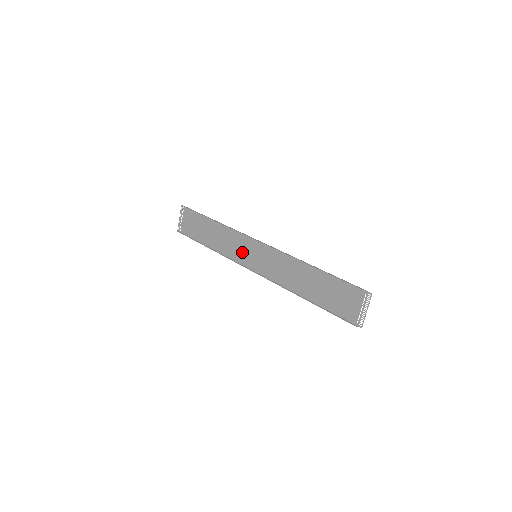
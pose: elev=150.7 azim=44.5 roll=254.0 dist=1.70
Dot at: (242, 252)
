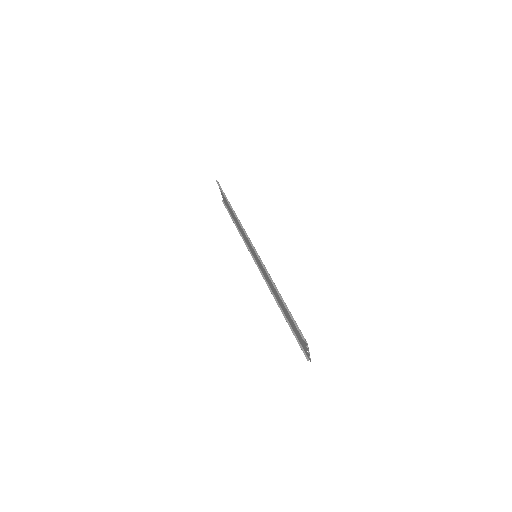
Dot at: (250, 246)
